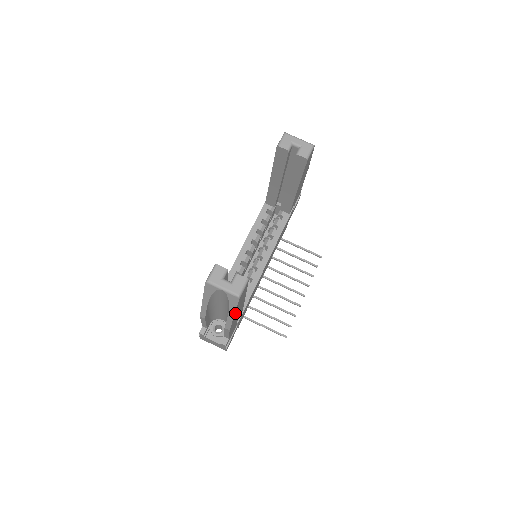
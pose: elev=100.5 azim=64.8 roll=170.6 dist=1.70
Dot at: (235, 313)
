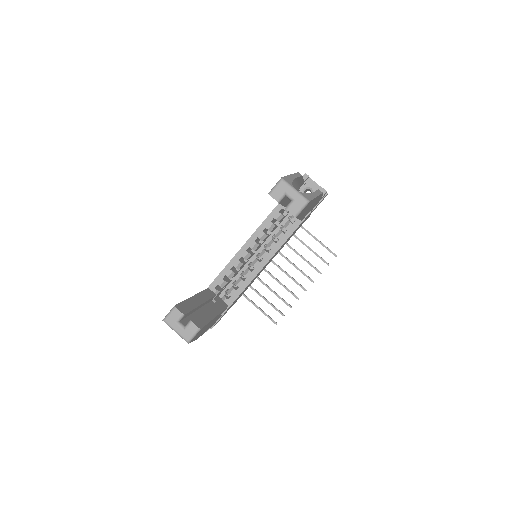
Dot at: (195, 338)
